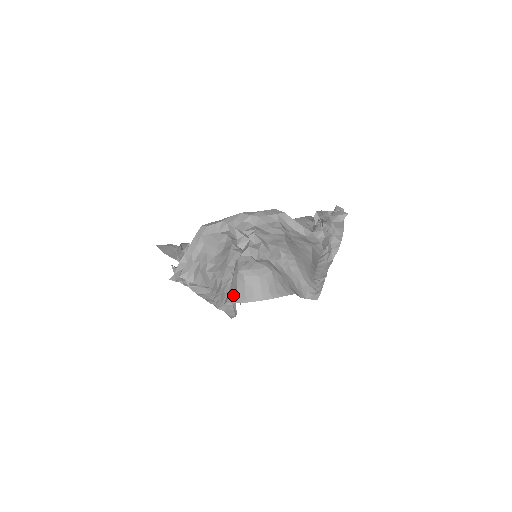
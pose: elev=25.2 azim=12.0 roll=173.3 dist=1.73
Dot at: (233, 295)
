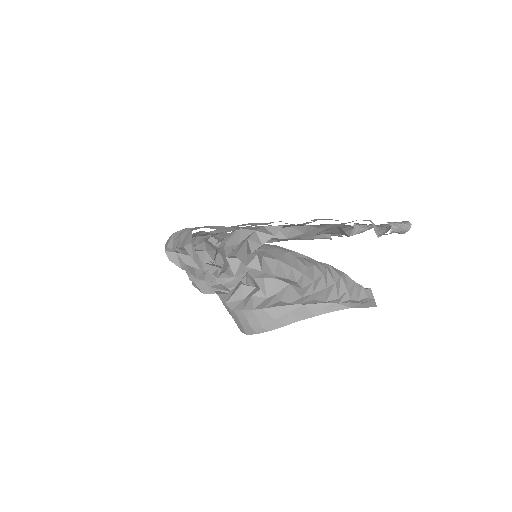
Dot at: occluded
